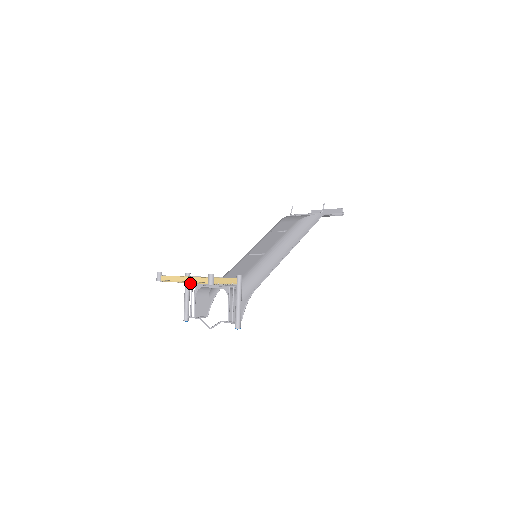
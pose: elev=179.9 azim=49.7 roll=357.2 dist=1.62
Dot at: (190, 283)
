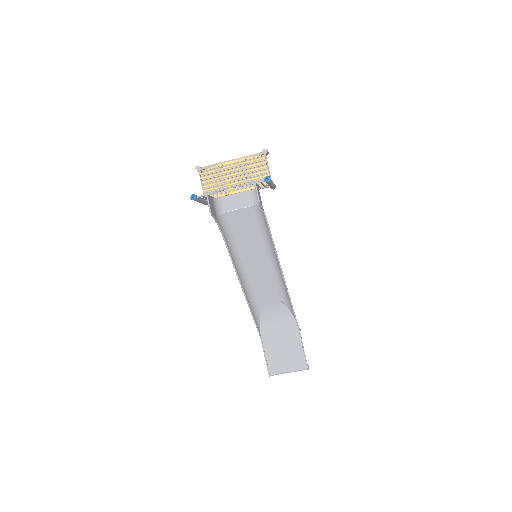
Dot at: occluded
